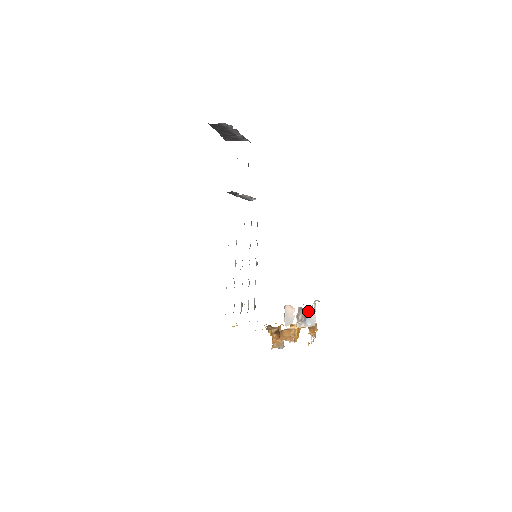
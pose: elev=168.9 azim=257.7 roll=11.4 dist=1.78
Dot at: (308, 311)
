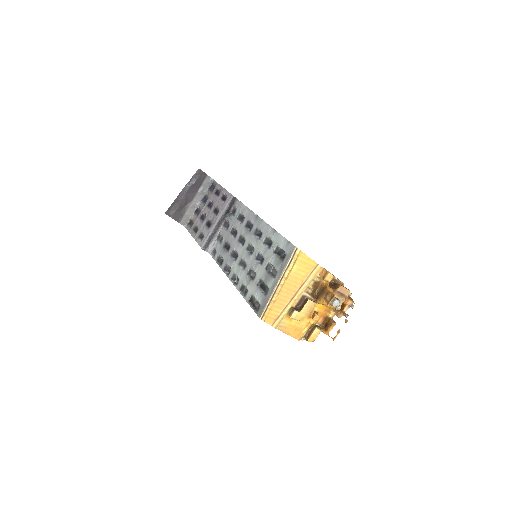
Dot at: occluded
